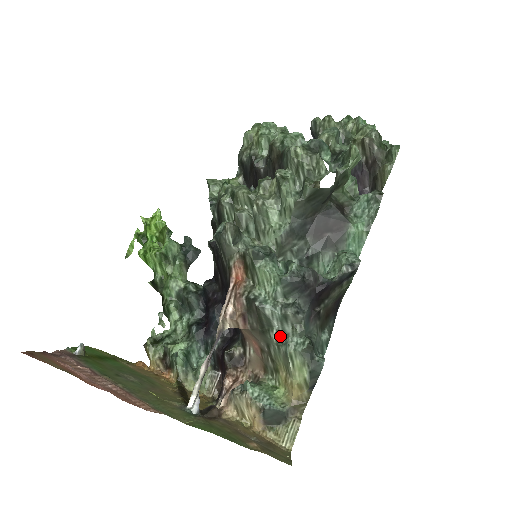
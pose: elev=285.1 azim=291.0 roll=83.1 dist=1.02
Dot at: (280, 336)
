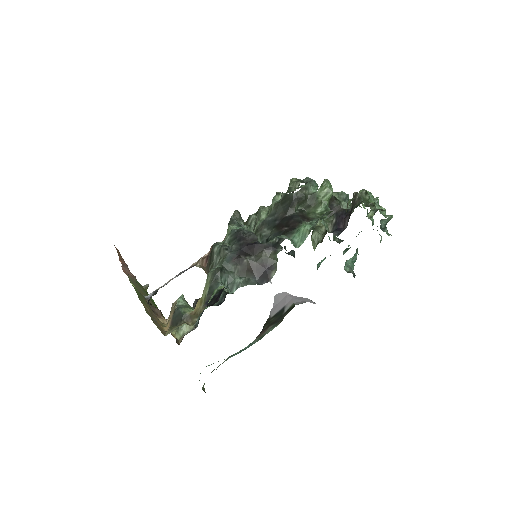
Dot at: (213, 267)
